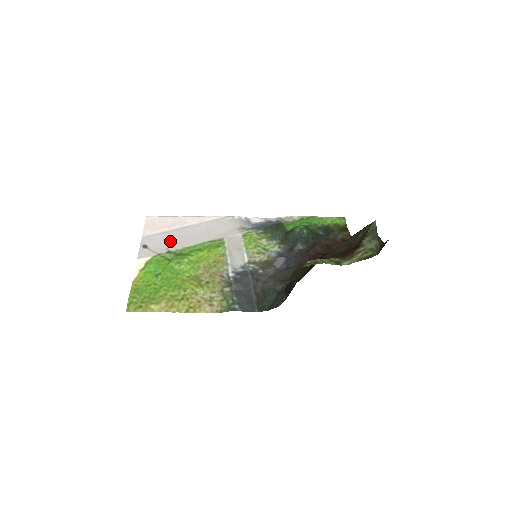
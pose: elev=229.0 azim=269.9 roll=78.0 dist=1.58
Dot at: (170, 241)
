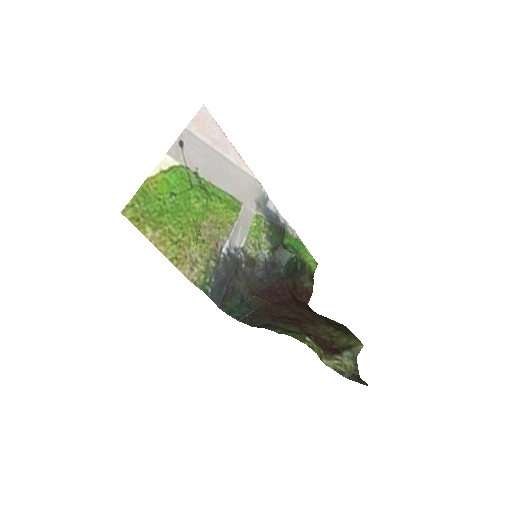
Dot at: (205, 161)
